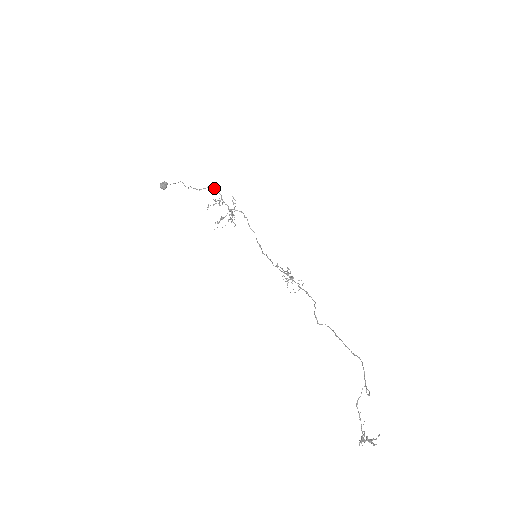
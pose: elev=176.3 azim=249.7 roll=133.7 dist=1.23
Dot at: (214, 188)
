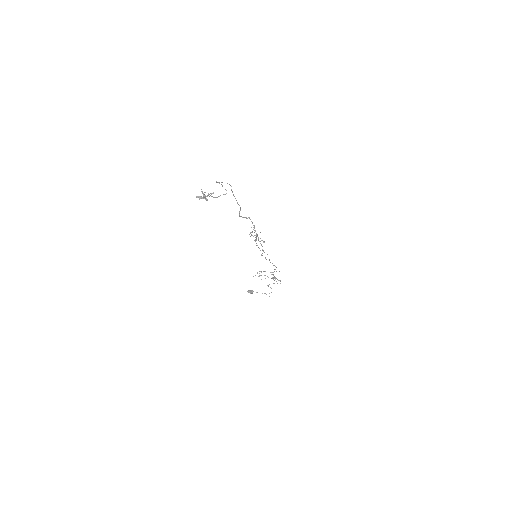
Dot at: occluded
